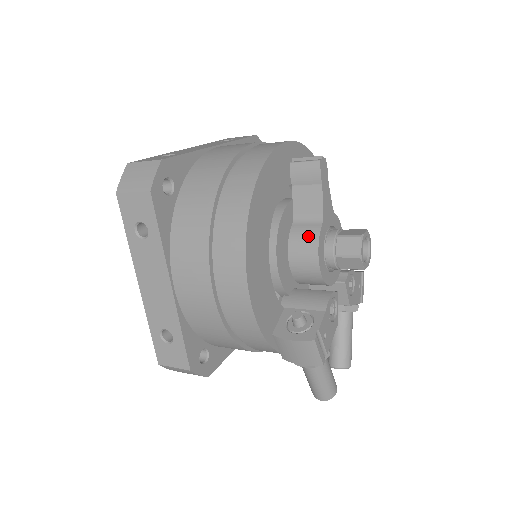
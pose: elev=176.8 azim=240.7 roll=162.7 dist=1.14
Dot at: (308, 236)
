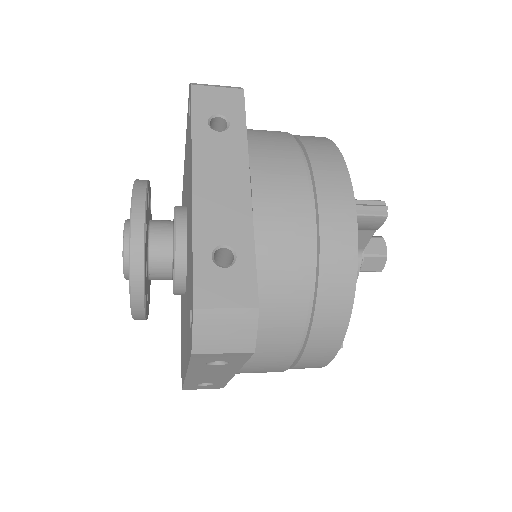
Dot at: occluded
